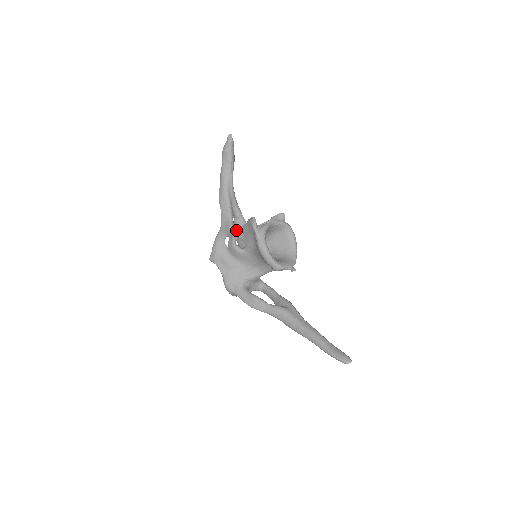
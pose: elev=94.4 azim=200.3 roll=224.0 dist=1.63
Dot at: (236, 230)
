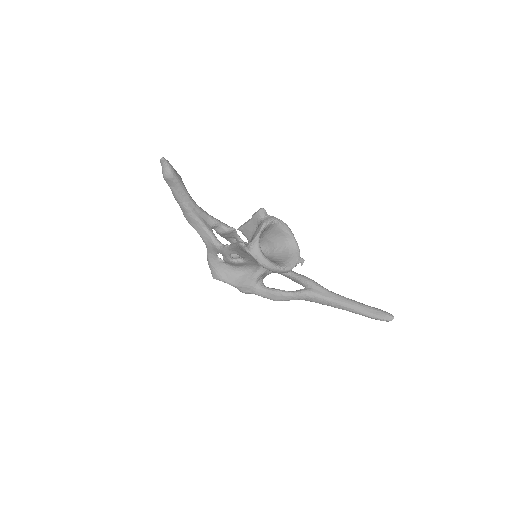
Dot at: (226, 250)
